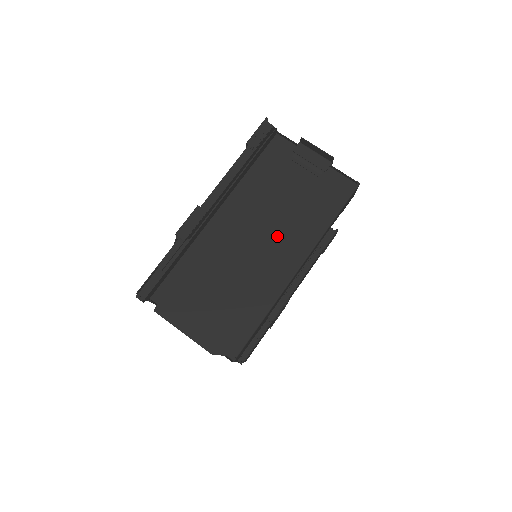
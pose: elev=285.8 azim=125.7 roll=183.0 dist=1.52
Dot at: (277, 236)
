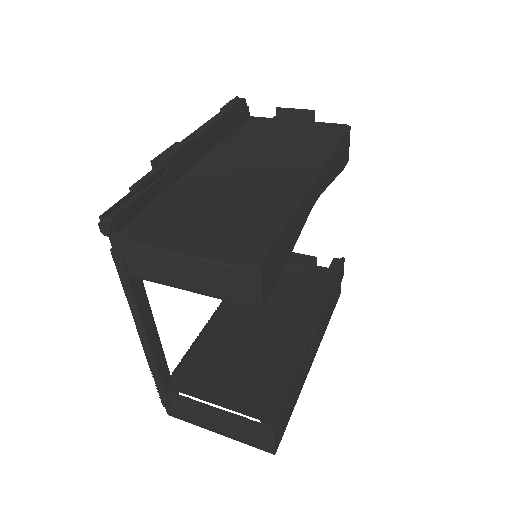
Dot at: (277, 164)
